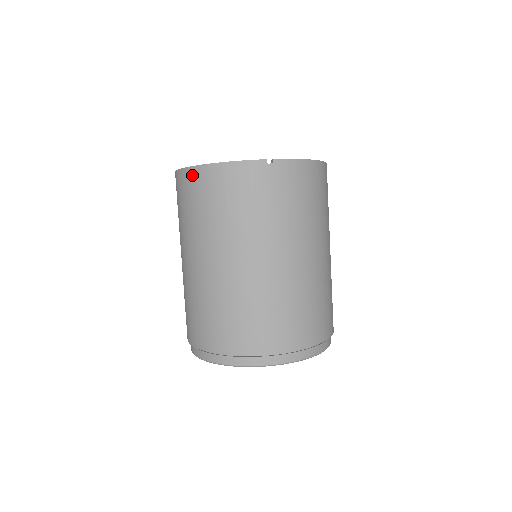
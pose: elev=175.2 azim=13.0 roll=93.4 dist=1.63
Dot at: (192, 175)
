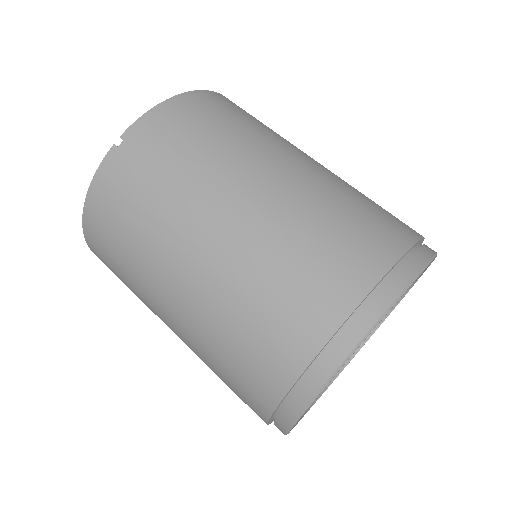
Dot at: (91, 243)
